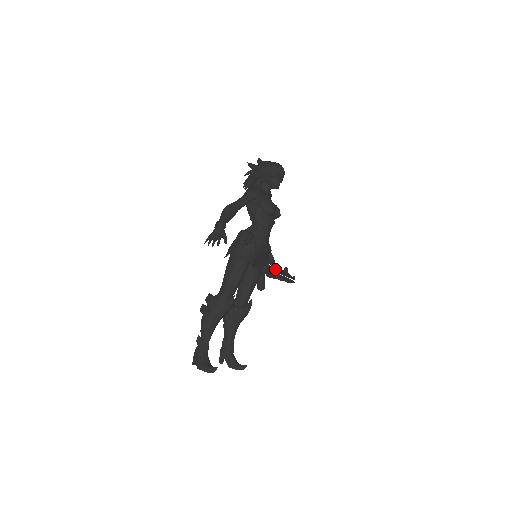
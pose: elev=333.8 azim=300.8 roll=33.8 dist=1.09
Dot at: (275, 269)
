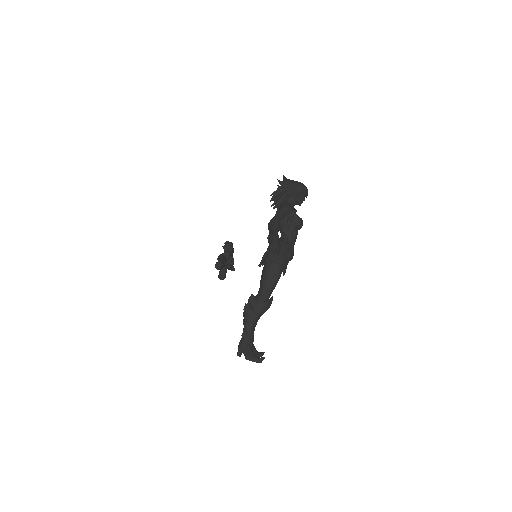
Dot at: occluded
